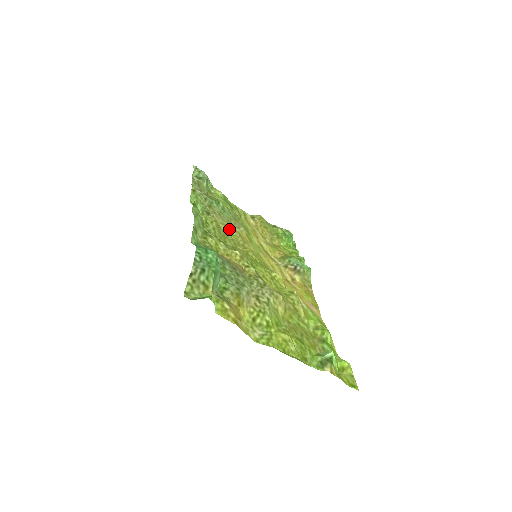
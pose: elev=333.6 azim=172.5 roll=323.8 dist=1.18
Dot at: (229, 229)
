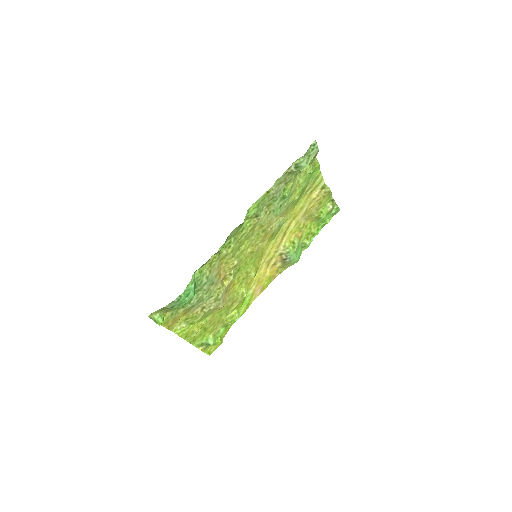
Dot at: (261, 229)
